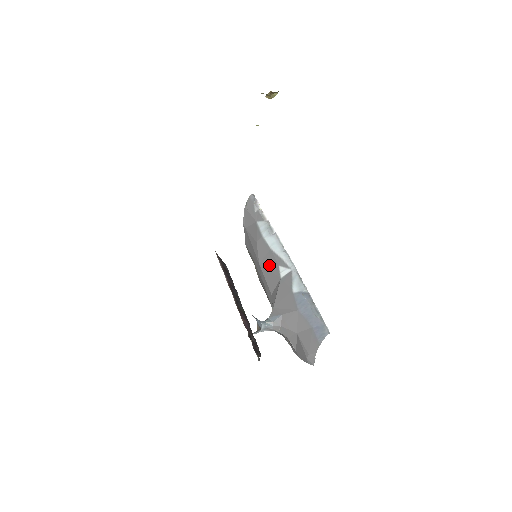
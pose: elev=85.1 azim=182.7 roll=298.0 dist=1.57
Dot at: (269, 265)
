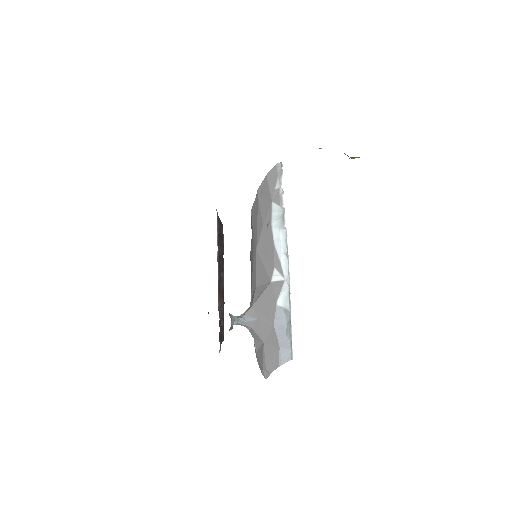
Dot at: (265, 259)
